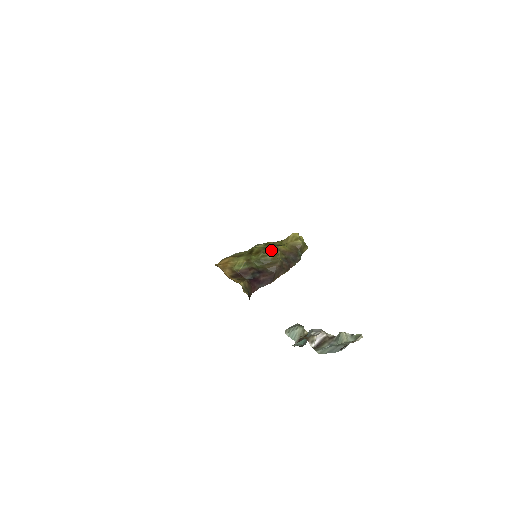
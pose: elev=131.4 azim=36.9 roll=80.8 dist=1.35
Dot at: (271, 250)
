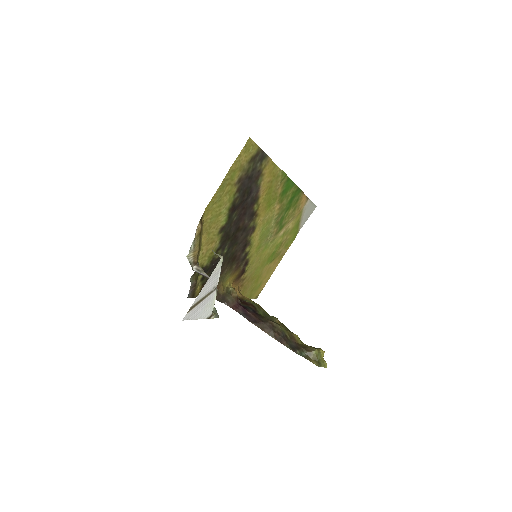
Dot at: (286, 328)
